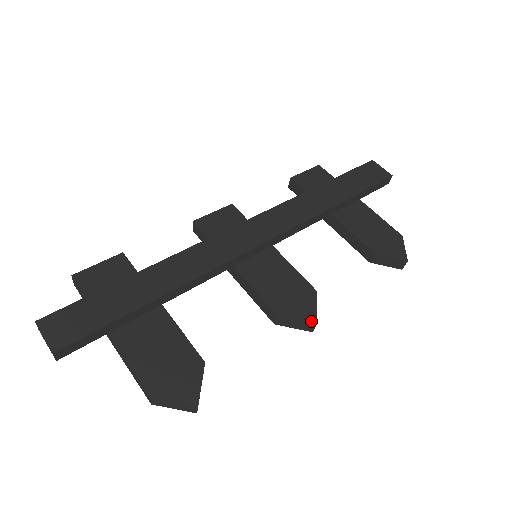
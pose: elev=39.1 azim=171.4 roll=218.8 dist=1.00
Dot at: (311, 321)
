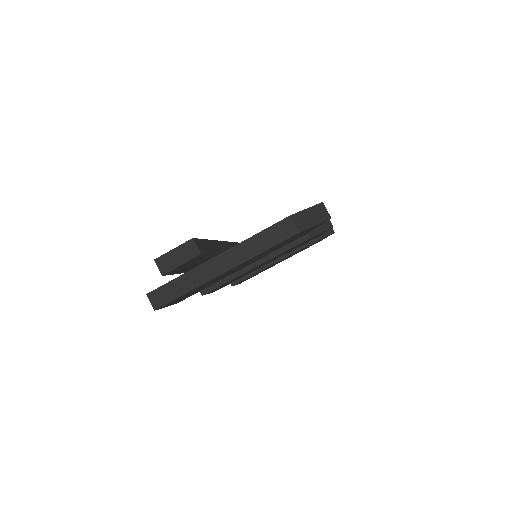
Dot at: occluded
